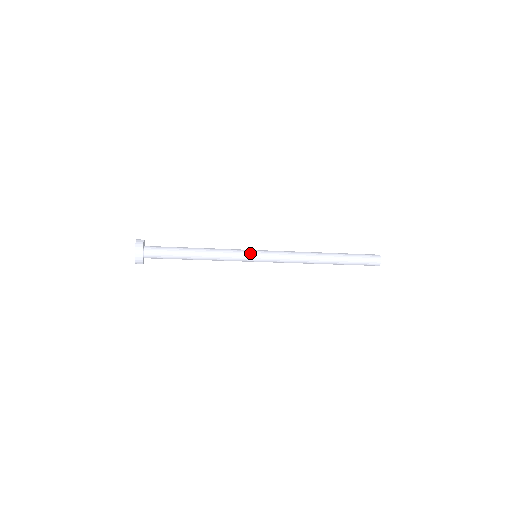
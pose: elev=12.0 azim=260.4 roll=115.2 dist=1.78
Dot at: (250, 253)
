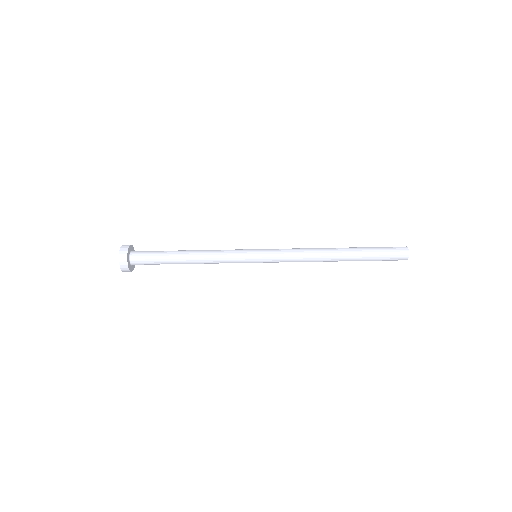
Dot at: (248, 252)
